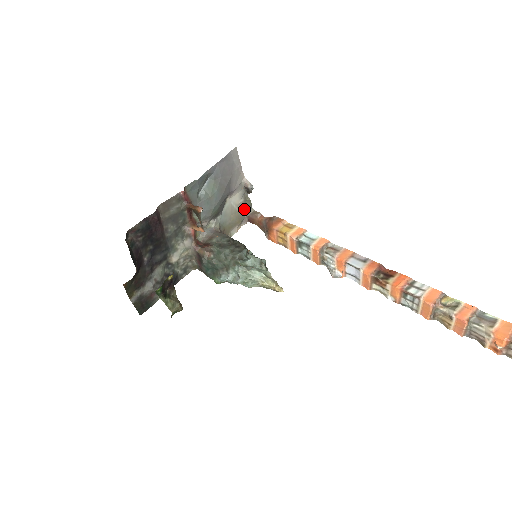
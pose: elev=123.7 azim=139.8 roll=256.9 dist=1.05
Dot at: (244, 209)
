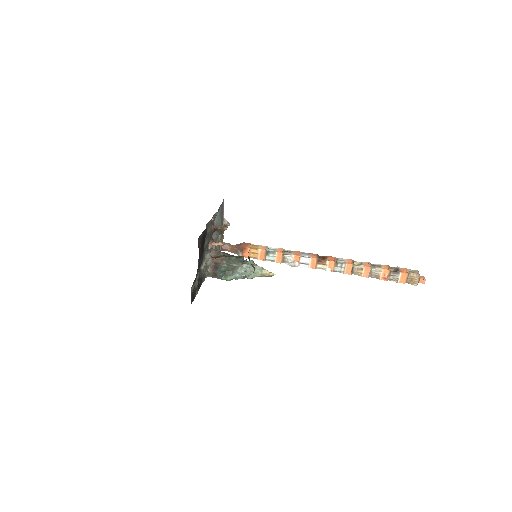
Dot at: (220, 241)
